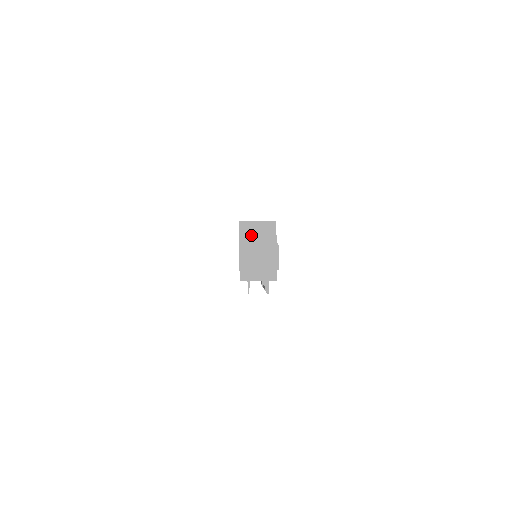
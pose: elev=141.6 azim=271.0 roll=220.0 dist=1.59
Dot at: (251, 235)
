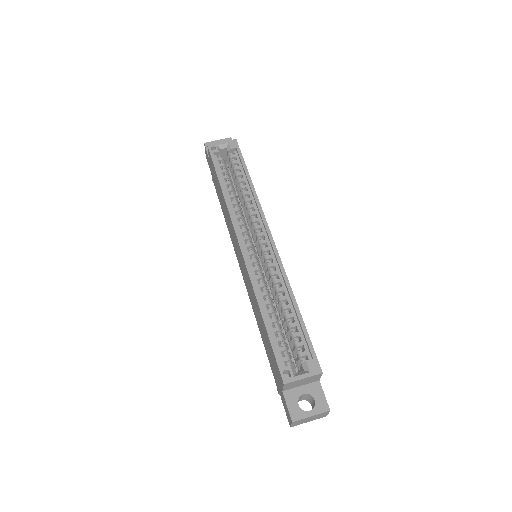
Dot at: (295, 385)
